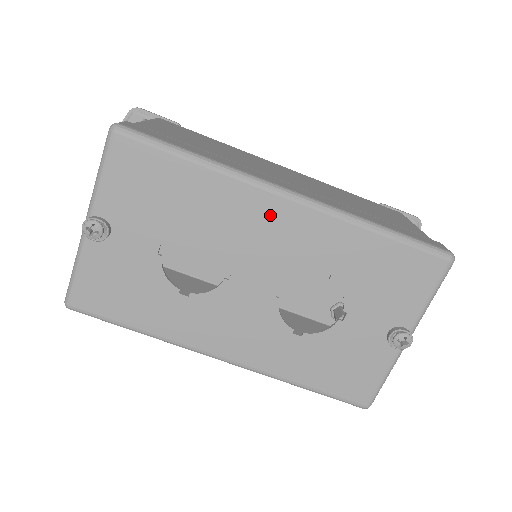
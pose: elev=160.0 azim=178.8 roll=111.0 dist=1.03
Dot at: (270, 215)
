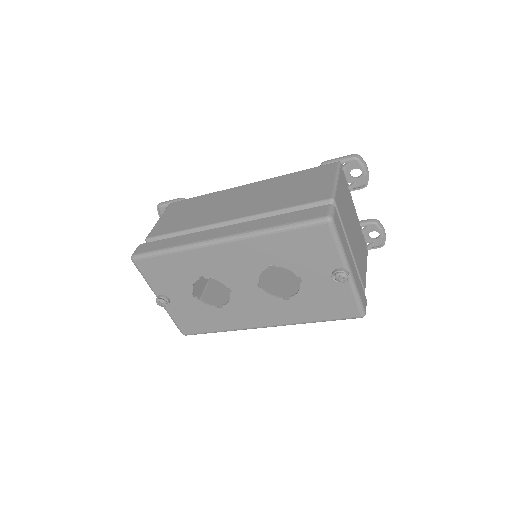
Dot at: (220, 255)
